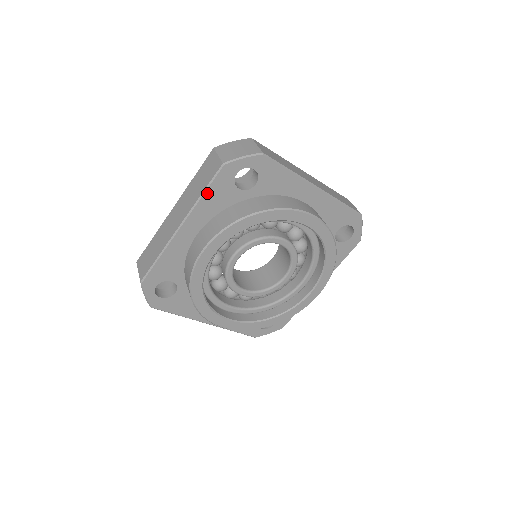
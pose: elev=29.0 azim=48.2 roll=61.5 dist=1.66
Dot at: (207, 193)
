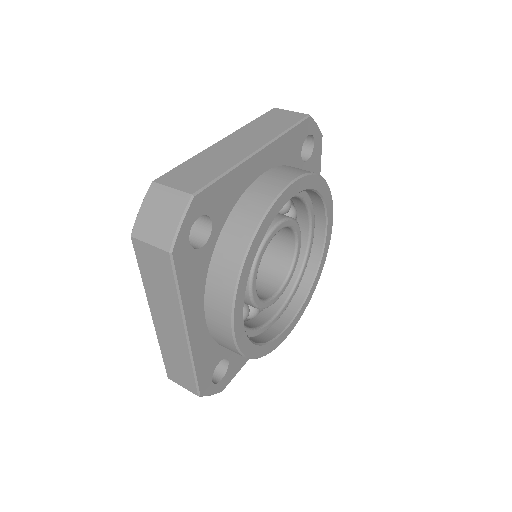
Dot at: (290, 132)
